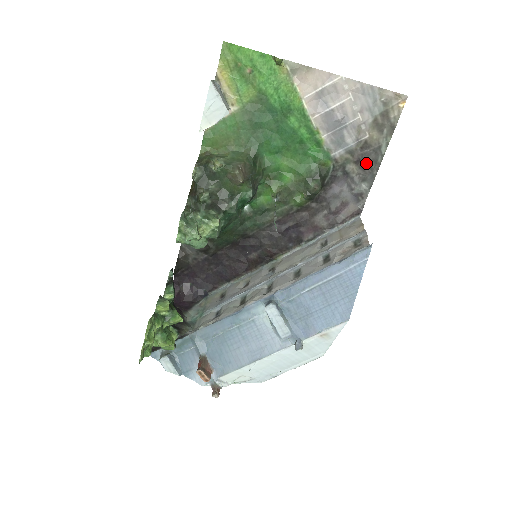
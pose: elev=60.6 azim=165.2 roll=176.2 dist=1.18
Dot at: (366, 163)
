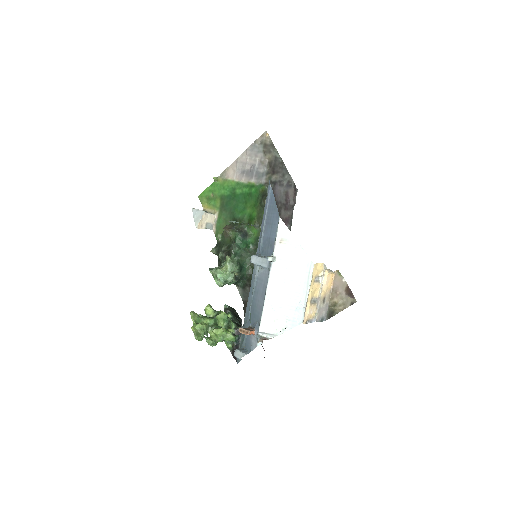
Dot at: (277, 169)
